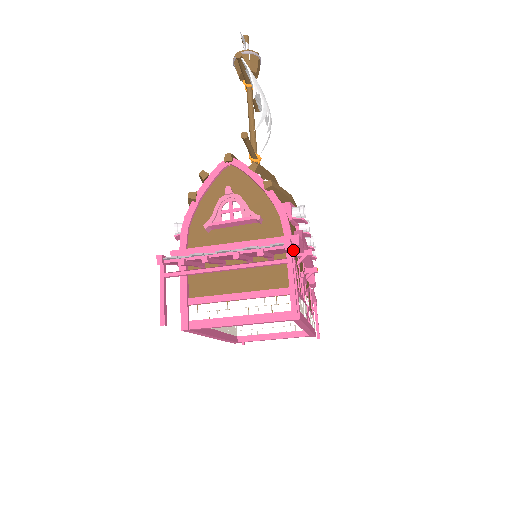
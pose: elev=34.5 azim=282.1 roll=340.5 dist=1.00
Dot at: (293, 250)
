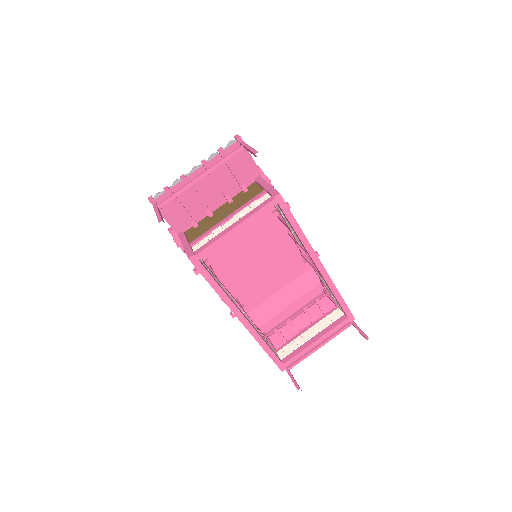
Dot at: (253, 162)
